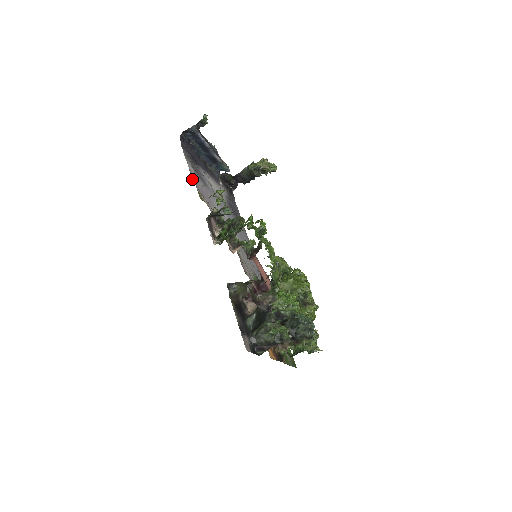
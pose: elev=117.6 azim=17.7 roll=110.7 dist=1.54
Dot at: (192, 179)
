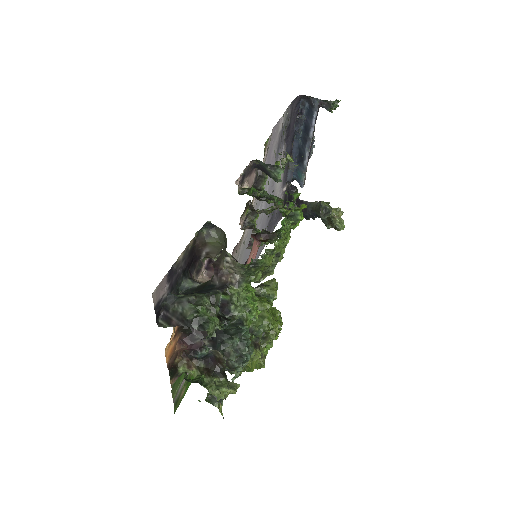
Dot at: (274, 126)
